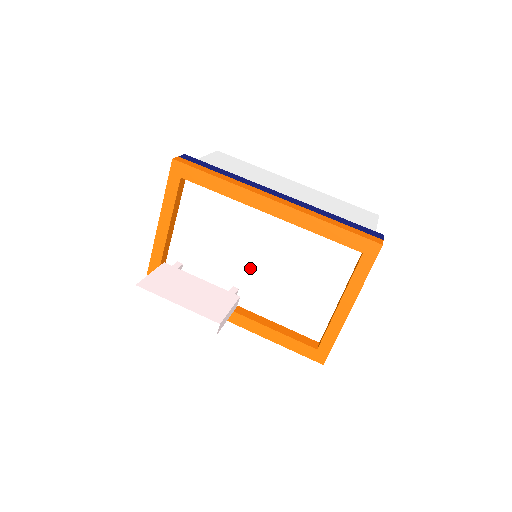
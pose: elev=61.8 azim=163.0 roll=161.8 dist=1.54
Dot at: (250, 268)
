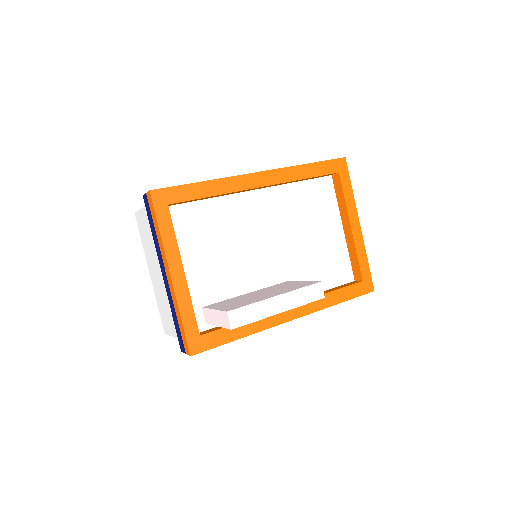
Dot at: (269, 258)
